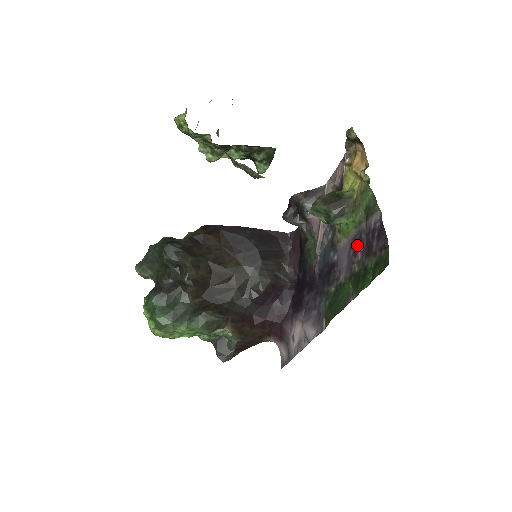
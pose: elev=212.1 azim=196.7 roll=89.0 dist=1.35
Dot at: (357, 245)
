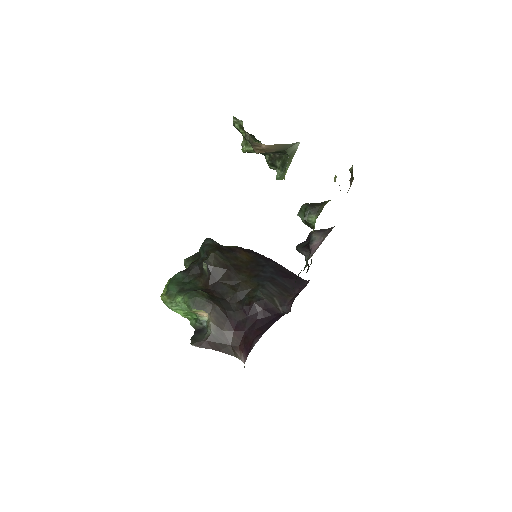
Dot at: occluded
